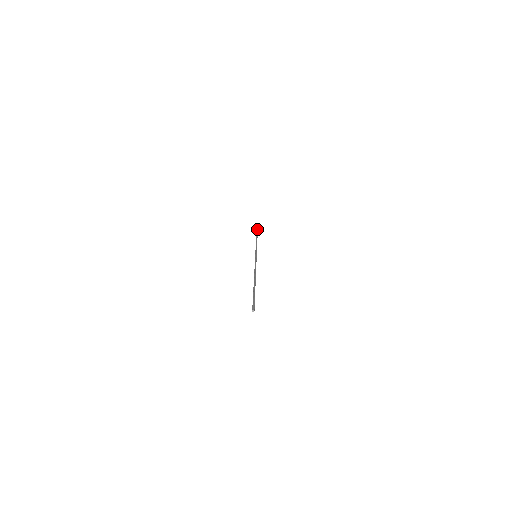
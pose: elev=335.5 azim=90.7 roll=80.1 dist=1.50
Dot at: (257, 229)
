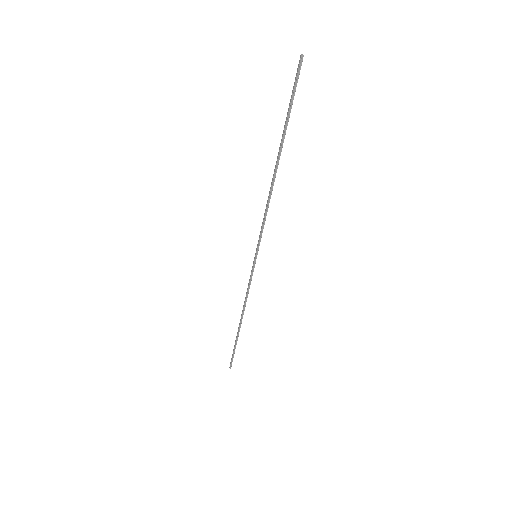
Dot at: (232, 357)
